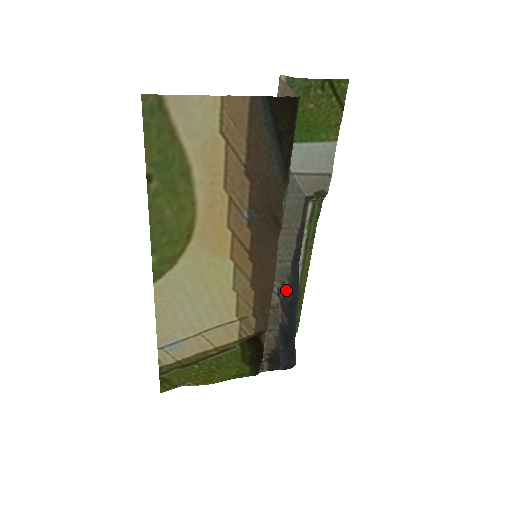
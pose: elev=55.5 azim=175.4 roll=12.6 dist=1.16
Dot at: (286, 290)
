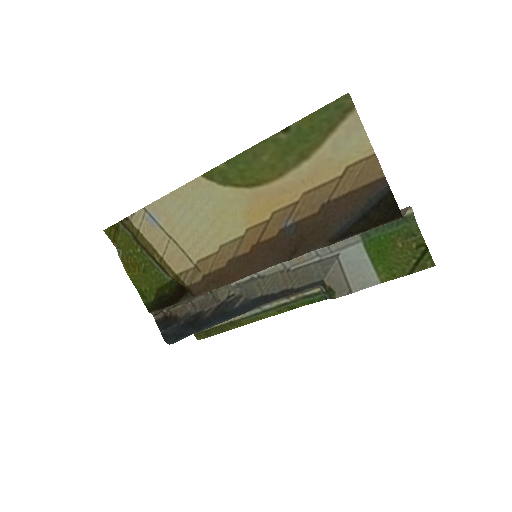
Dot at: (235, 302)
